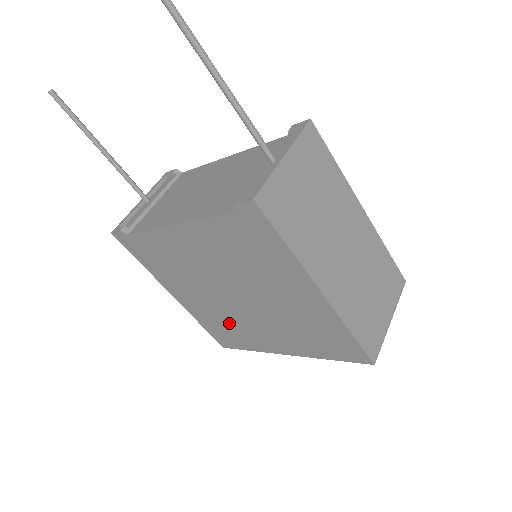
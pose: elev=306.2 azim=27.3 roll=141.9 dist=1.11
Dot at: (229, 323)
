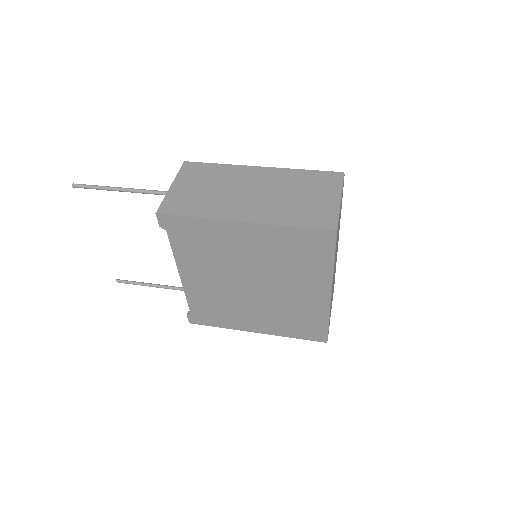
Dot at: (288, 313)
